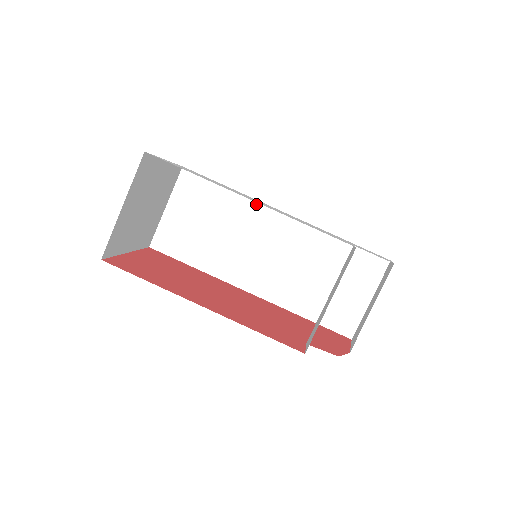
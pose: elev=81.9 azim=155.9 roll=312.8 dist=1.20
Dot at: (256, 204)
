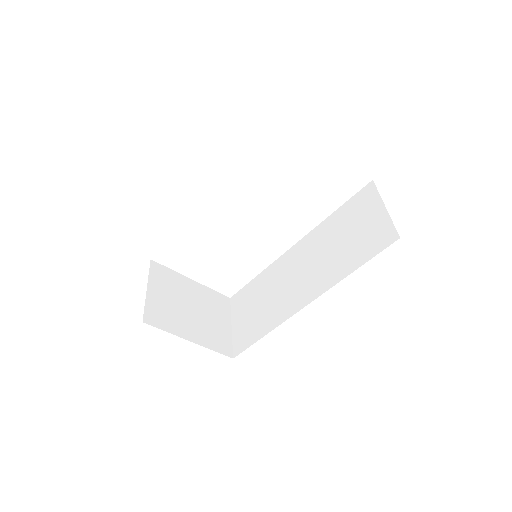
Dot at: (275, 263)
